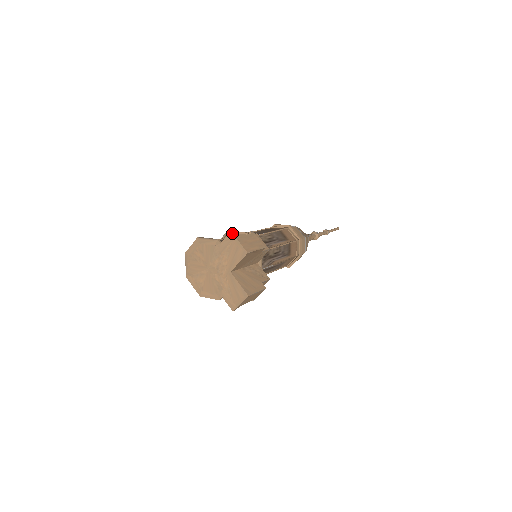
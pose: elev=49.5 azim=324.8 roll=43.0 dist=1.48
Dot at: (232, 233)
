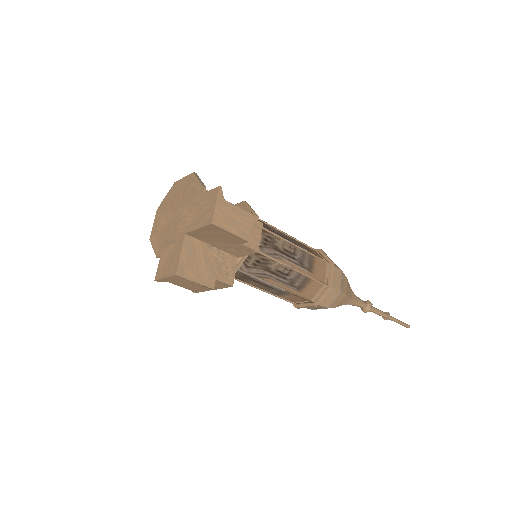
Dot at: (219, 188)
